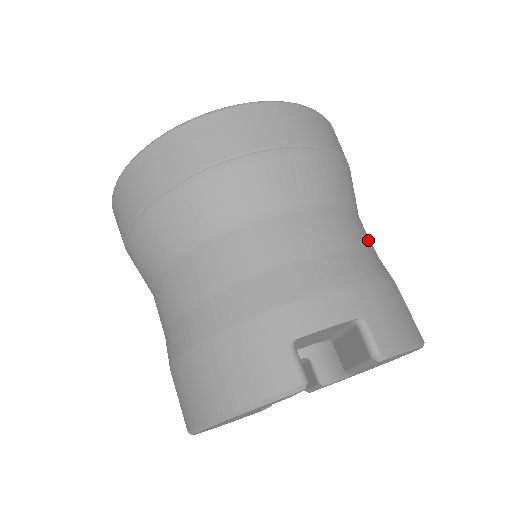
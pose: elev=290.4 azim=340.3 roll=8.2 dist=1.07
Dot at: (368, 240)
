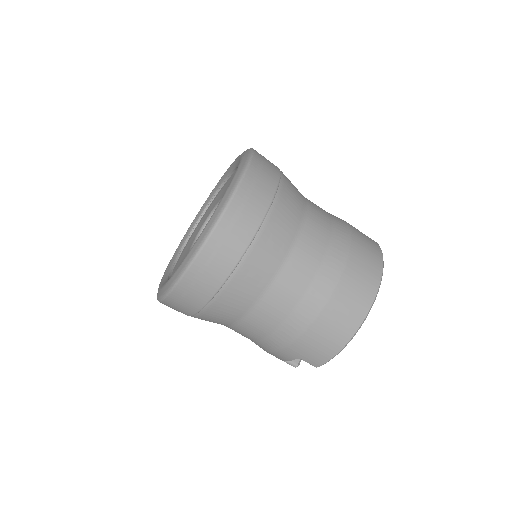
Dot at: (286, 303)
